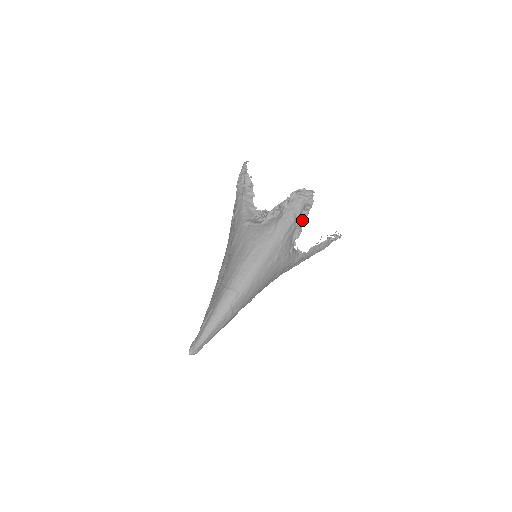
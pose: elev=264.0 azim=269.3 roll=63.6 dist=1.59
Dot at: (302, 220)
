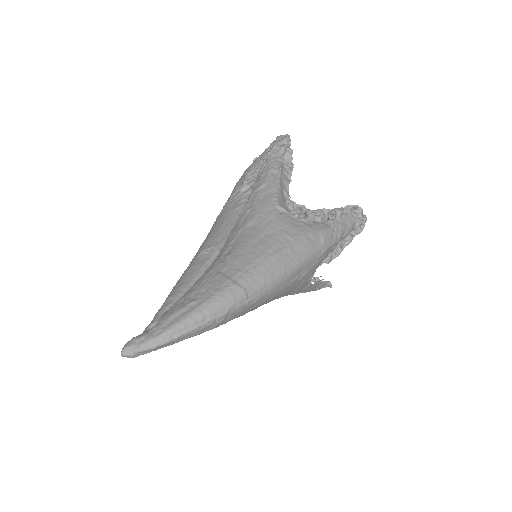
Dot at: (343, 244)
